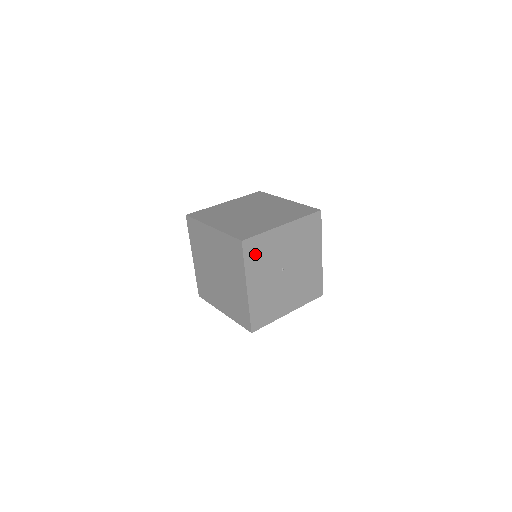
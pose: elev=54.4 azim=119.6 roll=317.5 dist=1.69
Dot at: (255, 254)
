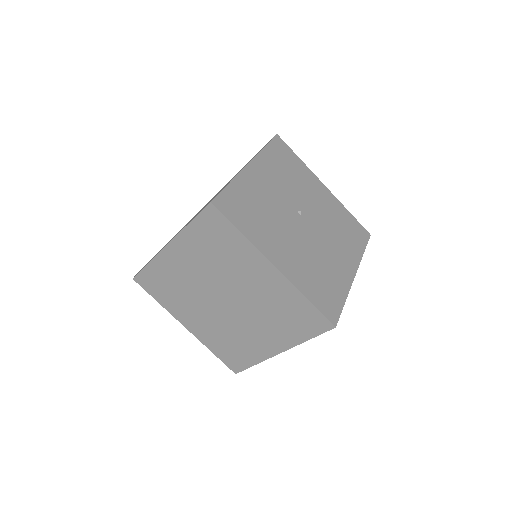
Dot at: (281, 159)
